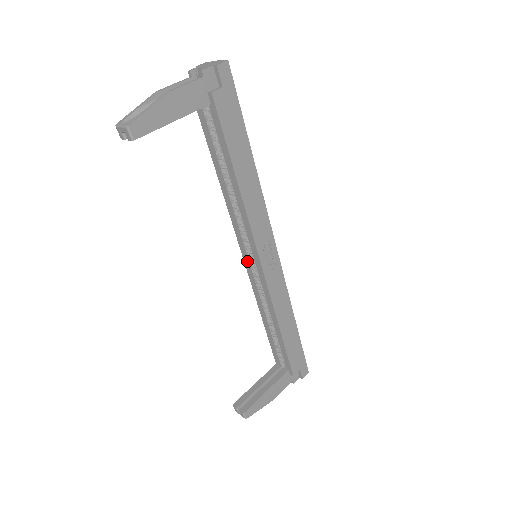
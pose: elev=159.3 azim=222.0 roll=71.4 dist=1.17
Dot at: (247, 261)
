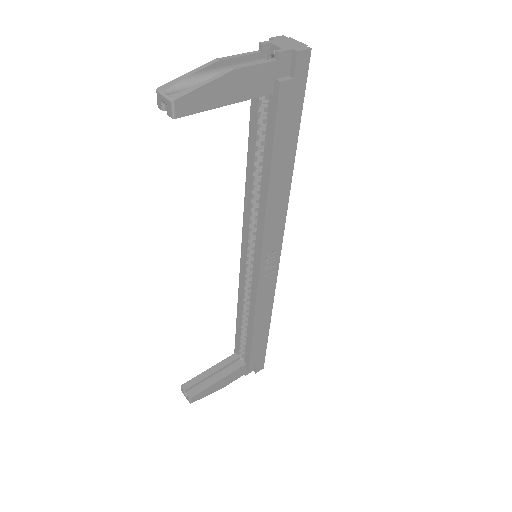
Dot at: (244, 257)
